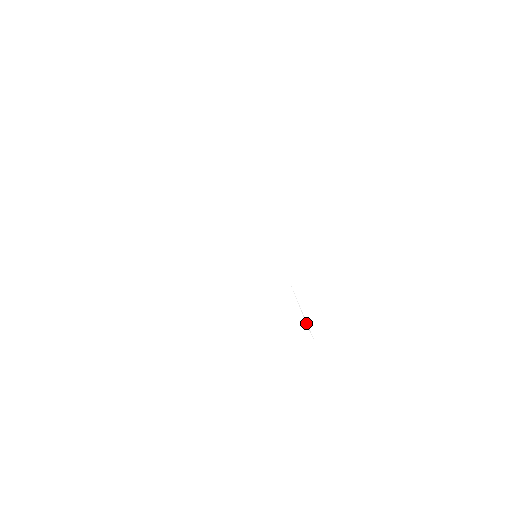
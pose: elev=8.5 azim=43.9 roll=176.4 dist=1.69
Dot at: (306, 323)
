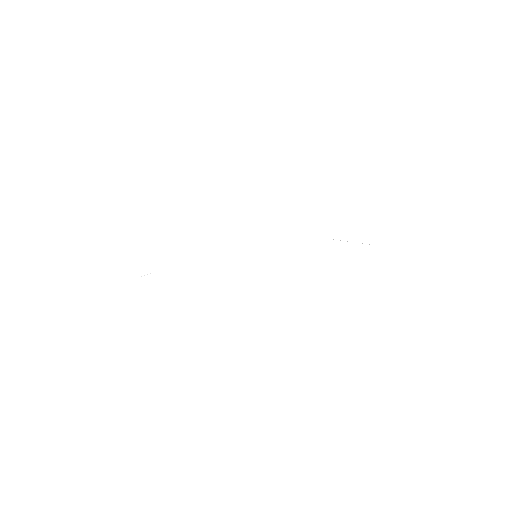
Dot at: occluded
